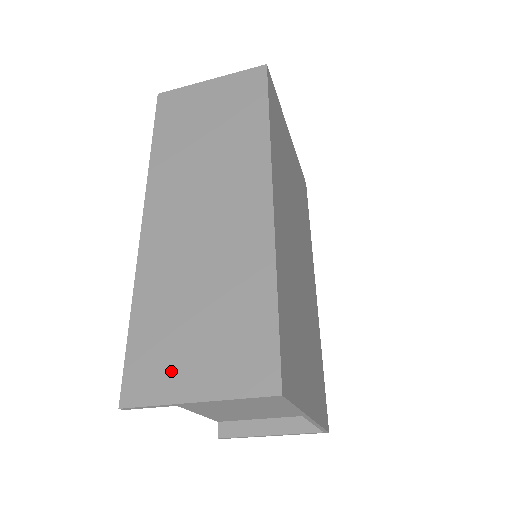
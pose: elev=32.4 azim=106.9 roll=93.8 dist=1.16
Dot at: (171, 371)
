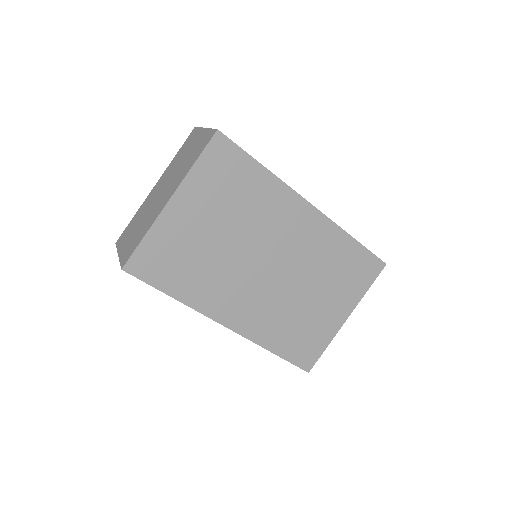
Dot at: occluded
